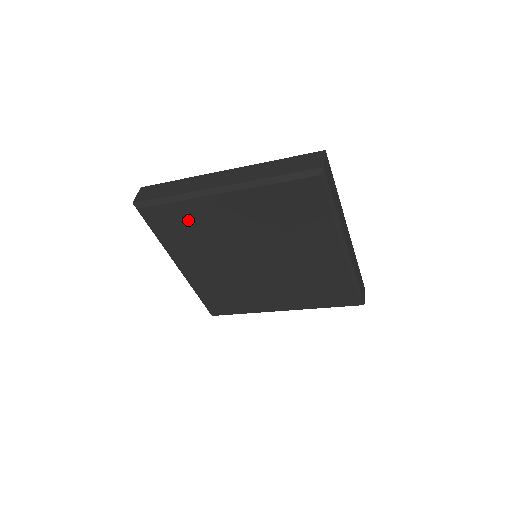
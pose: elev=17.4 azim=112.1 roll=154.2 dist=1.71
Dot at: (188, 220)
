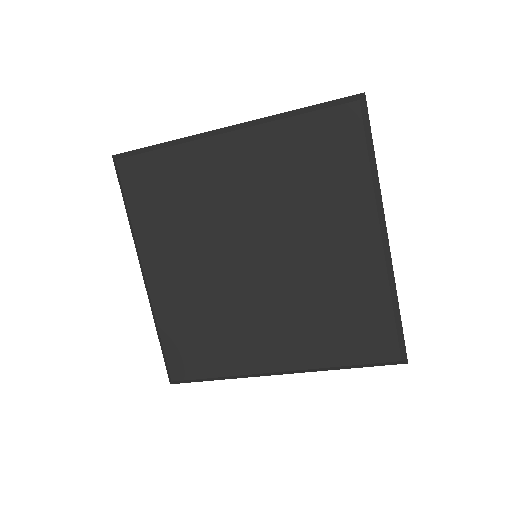
Dot at: (176, 180)
